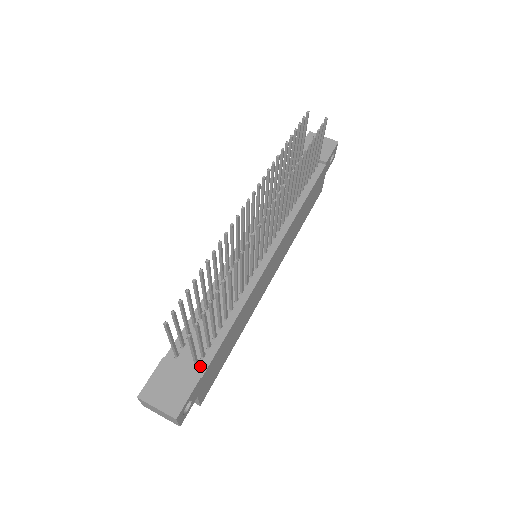
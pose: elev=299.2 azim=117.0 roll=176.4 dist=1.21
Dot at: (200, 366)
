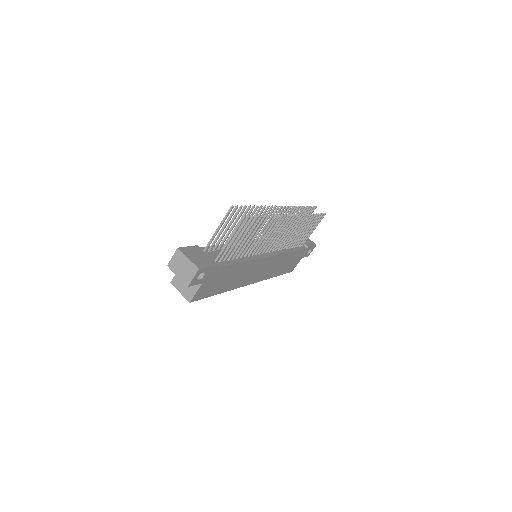
Dot at: (217, 263)
